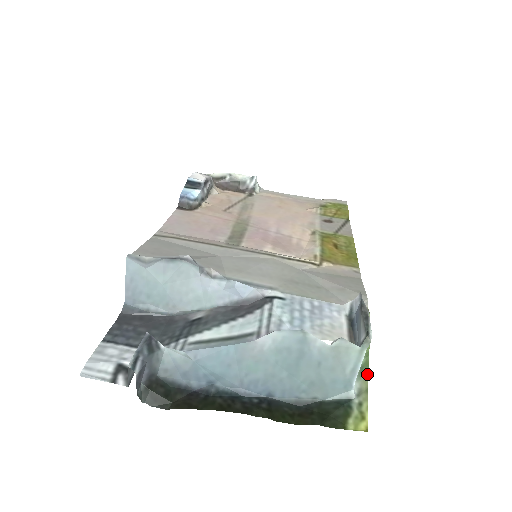
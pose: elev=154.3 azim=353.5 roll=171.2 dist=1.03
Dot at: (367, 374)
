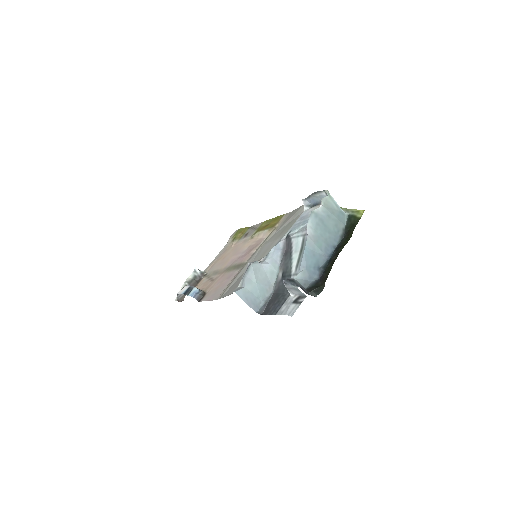
Dot at: (340, 207)
